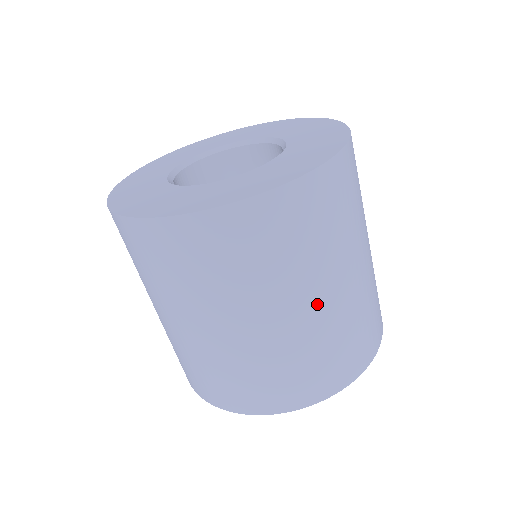
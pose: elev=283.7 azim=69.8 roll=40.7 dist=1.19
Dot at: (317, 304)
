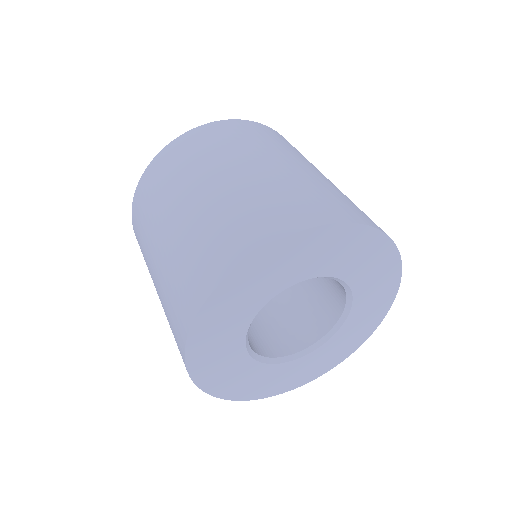
Dot at: (292, 165)
